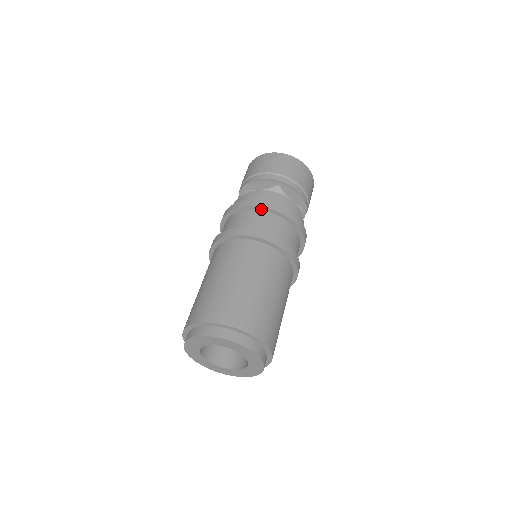
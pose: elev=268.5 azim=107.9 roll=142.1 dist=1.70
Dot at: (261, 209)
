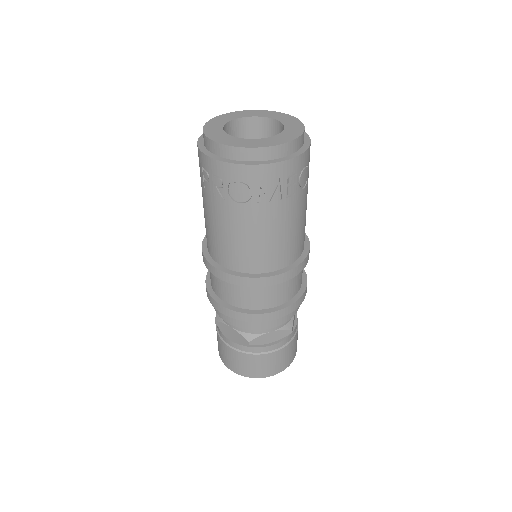
Dot at: occluded
